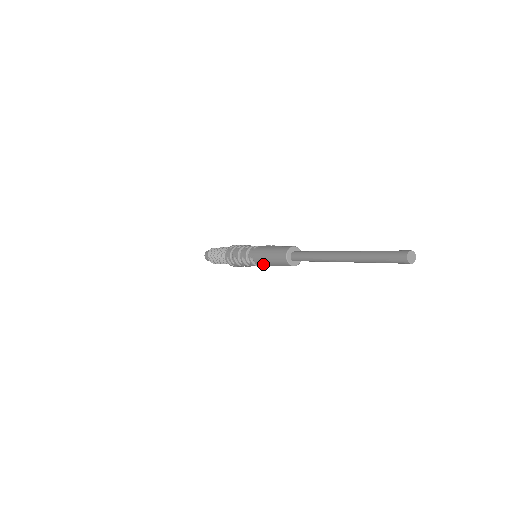
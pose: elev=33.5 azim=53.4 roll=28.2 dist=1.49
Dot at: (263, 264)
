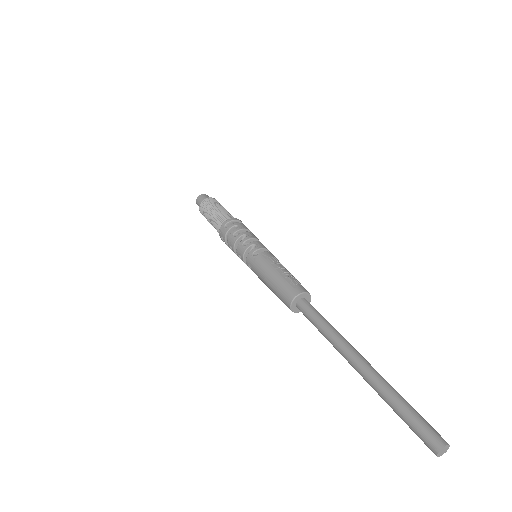
Dot at: occluded
